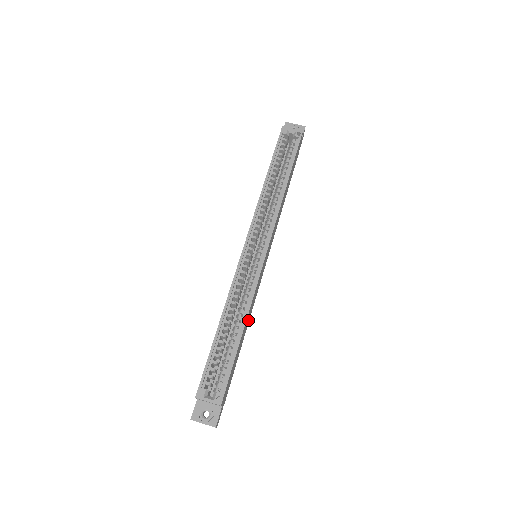
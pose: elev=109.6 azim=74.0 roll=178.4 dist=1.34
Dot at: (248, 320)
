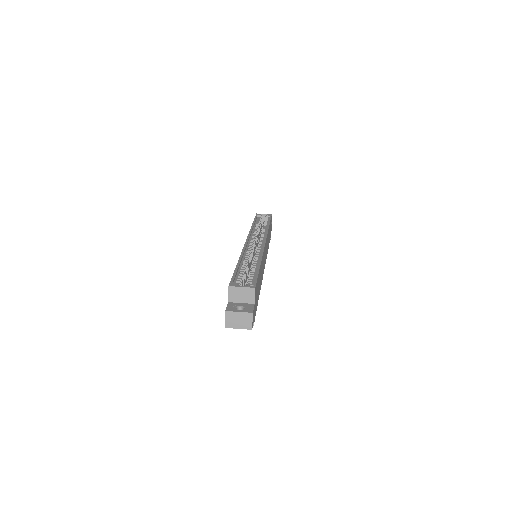
Dot at: occluded
